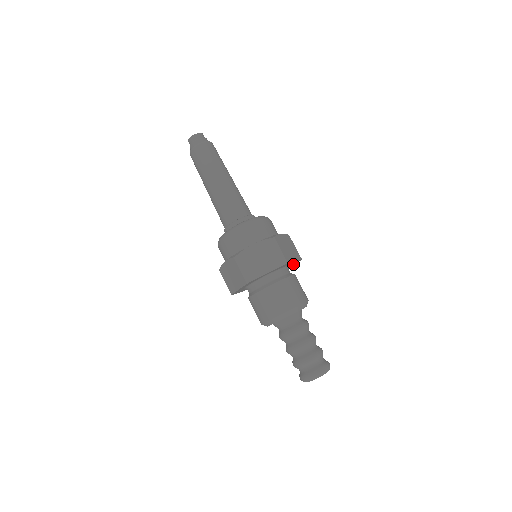
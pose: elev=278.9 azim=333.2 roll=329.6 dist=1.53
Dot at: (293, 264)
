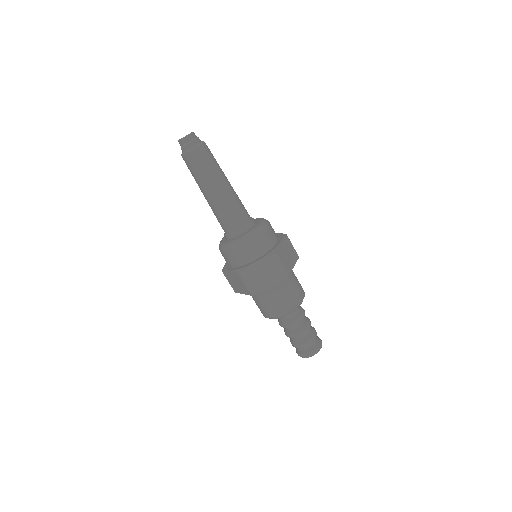
Dot at: occluded
